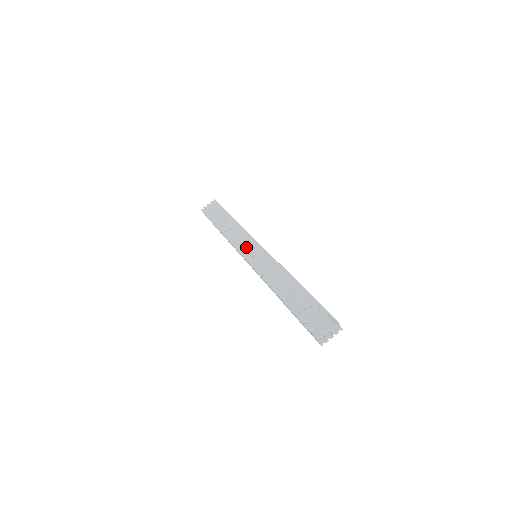
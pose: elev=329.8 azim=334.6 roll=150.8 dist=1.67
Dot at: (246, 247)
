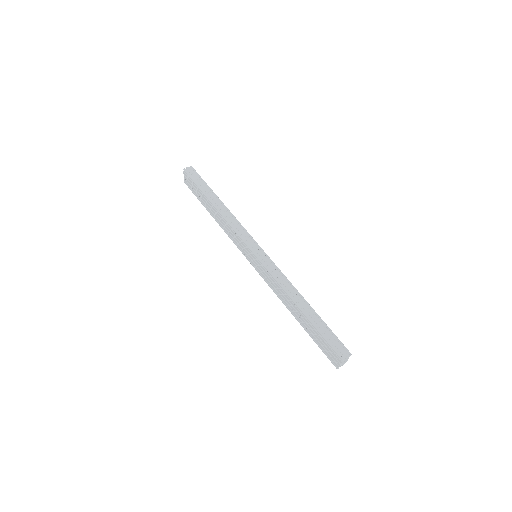
Dot at: (243, 250)
